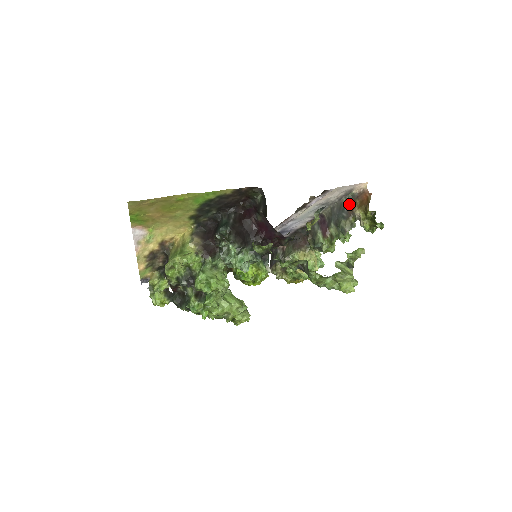
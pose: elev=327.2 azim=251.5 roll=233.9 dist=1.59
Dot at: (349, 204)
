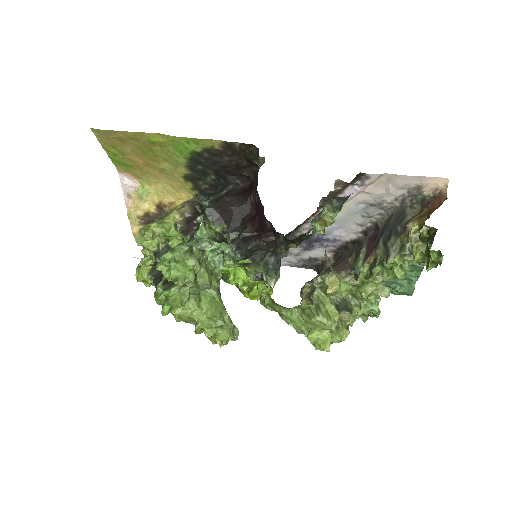
Dot at: (413, 213)
